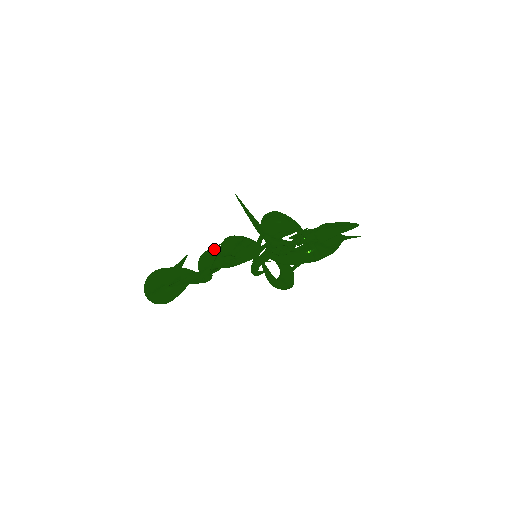
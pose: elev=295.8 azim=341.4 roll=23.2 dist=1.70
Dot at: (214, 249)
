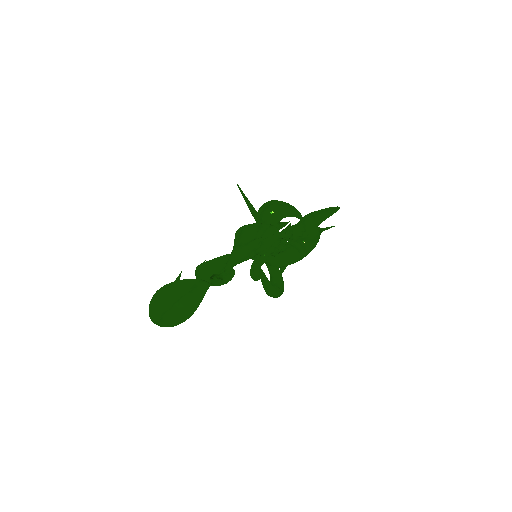
Dot at: occluded
